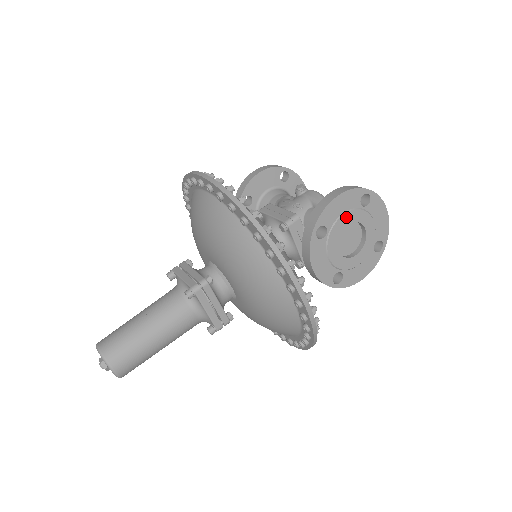
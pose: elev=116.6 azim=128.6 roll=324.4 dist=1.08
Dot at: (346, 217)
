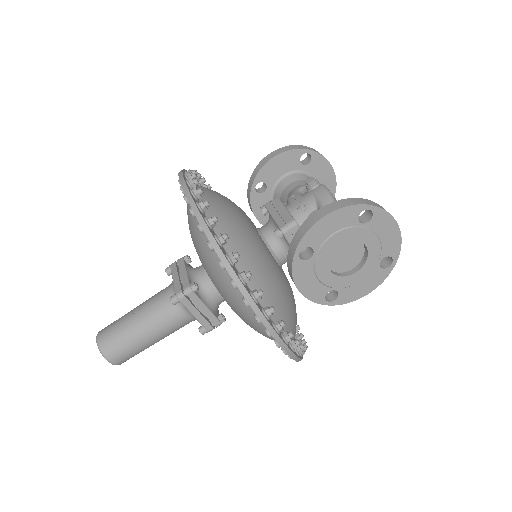
Dot at: (338, 236)
